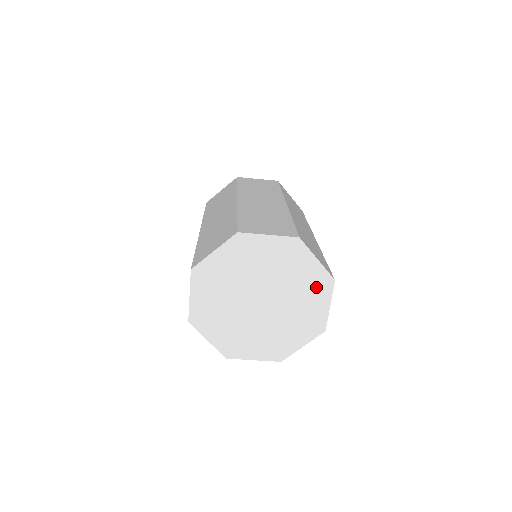
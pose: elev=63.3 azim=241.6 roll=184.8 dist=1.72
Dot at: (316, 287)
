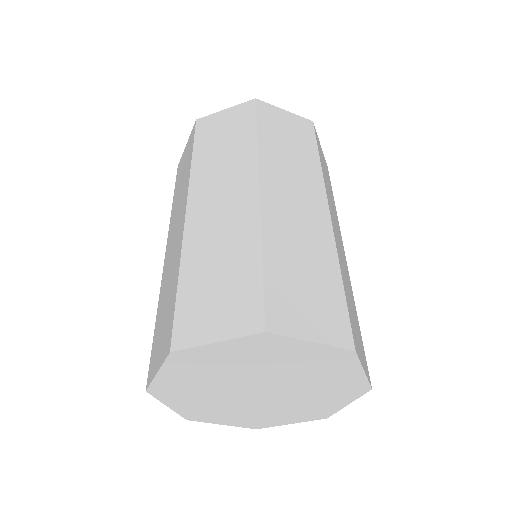
Dot at: (330, 363)
